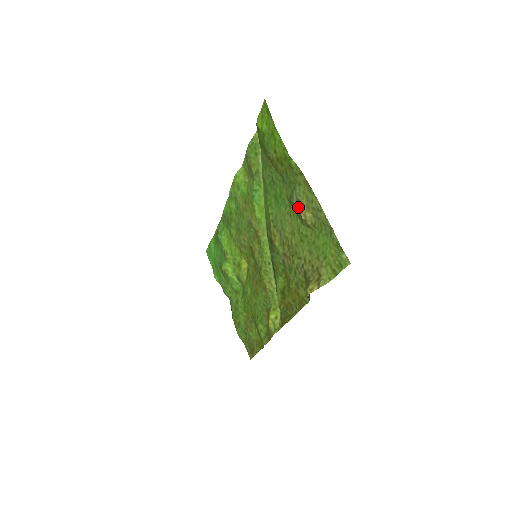
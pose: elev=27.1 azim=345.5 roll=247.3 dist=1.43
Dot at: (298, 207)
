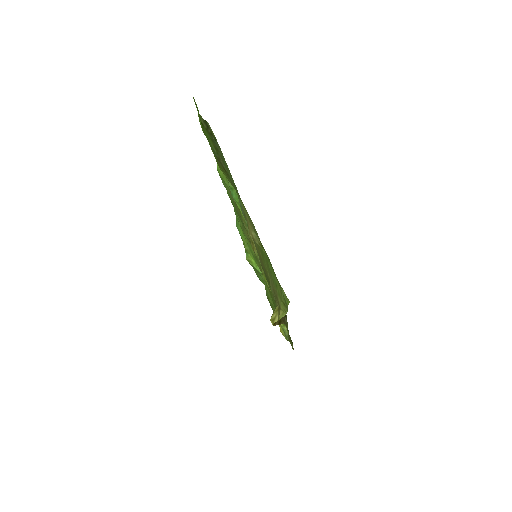
Dot at: occluded
